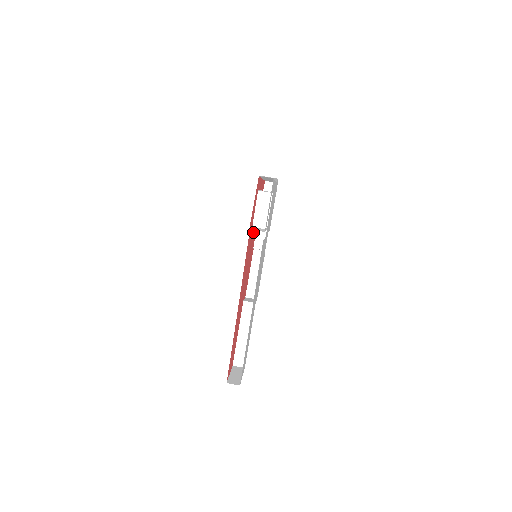
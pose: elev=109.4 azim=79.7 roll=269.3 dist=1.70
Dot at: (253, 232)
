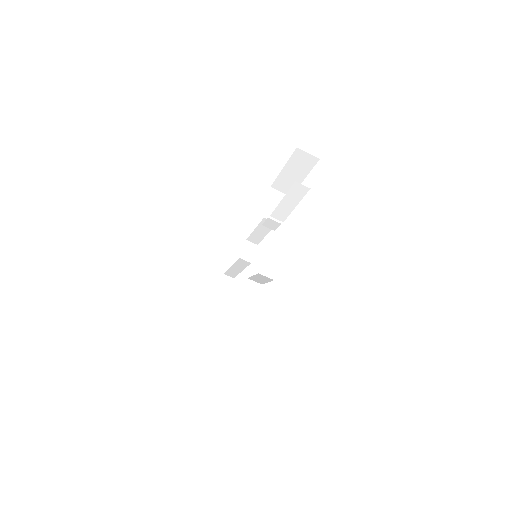
Dot at: occluded
